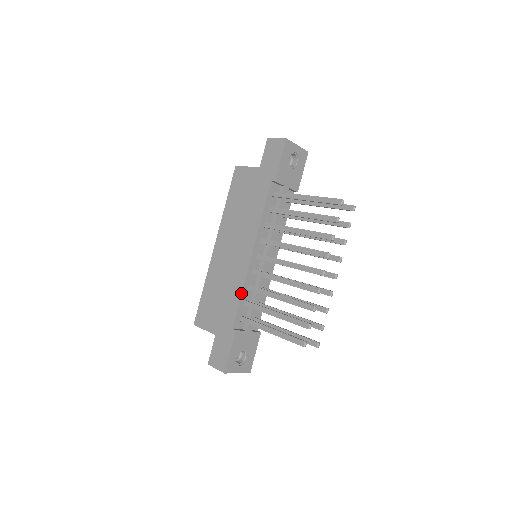
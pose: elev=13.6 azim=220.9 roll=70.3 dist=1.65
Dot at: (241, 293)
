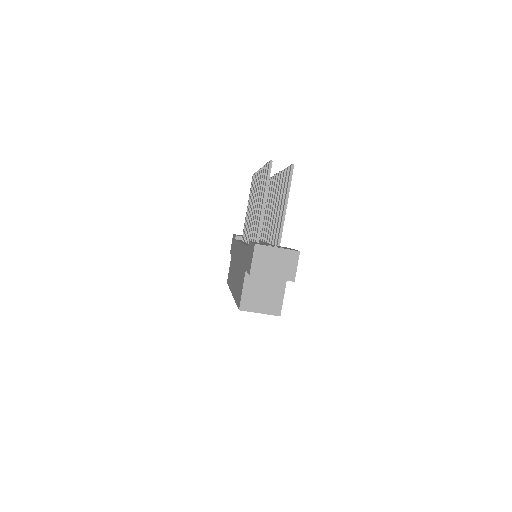
Dot at: (244, 245)
